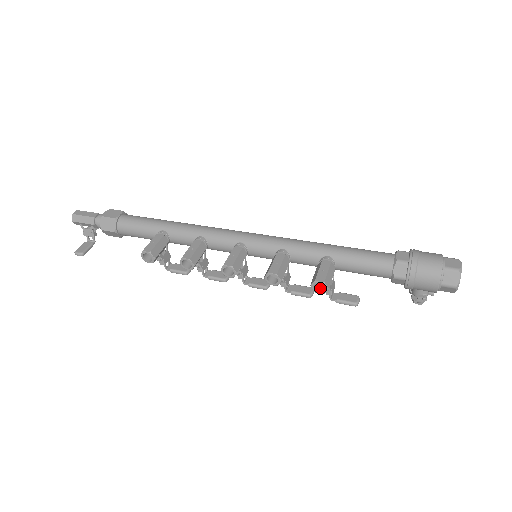
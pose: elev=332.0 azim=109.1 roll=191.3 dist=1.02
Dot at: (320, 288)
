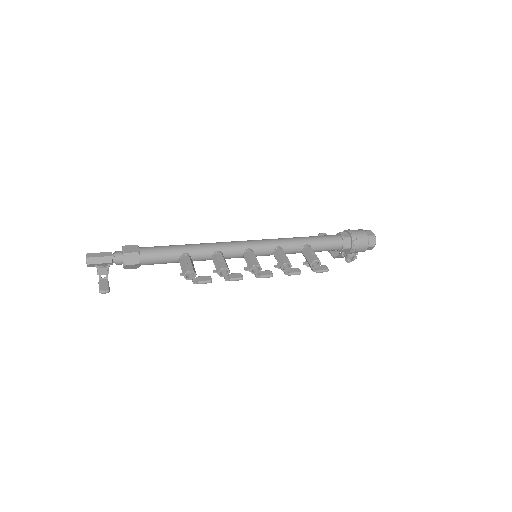
Dot at: (313, 265)
